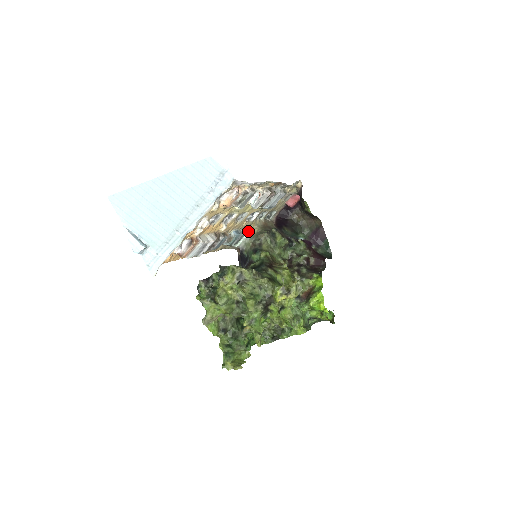
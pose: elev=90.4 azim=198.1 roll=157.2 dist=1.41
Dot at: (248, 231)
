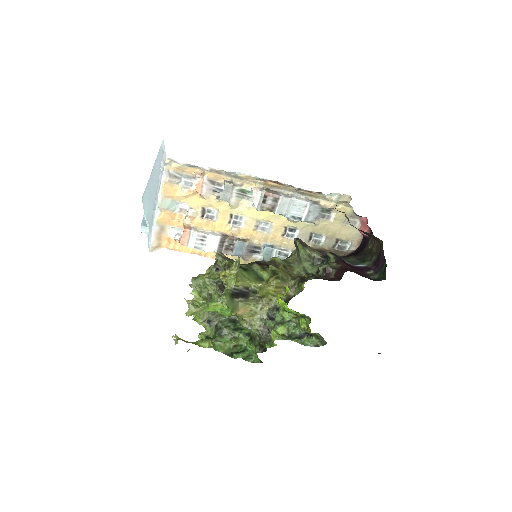
Dot at: occluded
